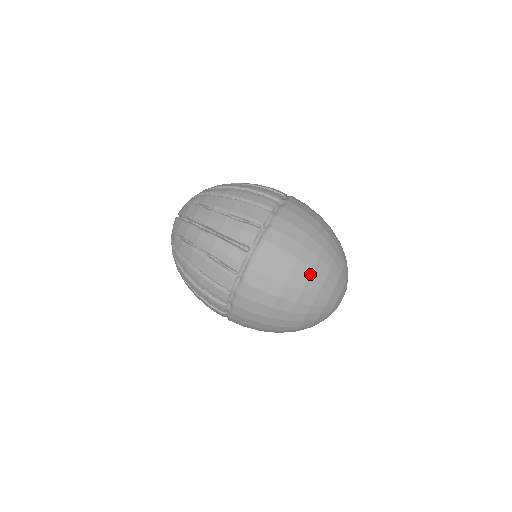
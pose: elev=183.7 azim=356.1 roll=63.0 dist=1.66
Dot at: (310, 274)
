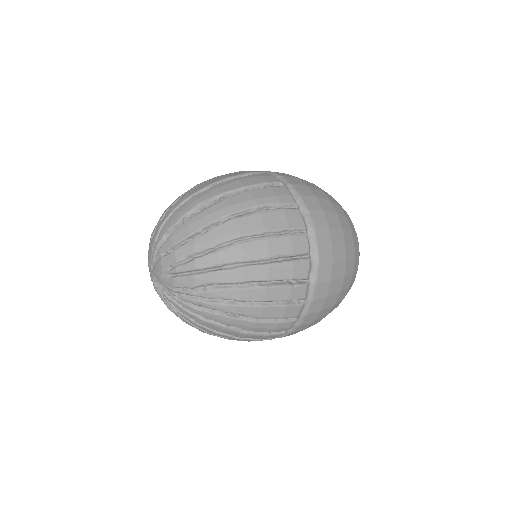
Dot at: occluded
